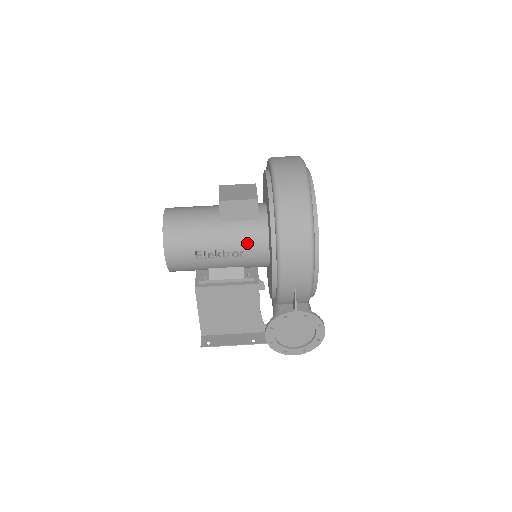
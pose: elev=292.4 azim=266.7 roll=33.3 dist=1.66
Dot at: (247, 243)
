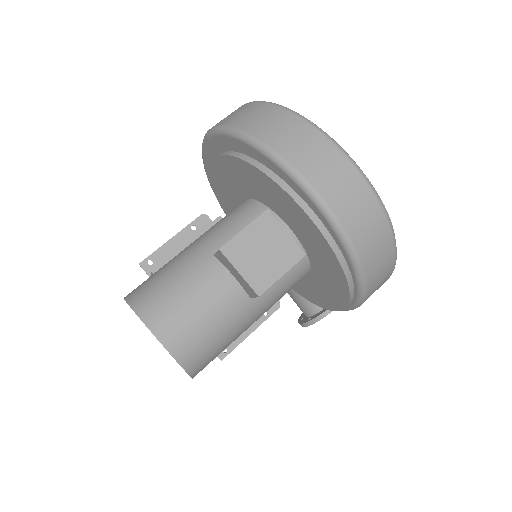
Dot at: occluded
